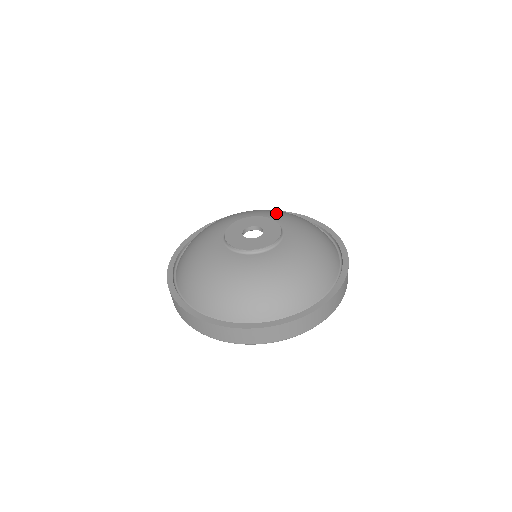
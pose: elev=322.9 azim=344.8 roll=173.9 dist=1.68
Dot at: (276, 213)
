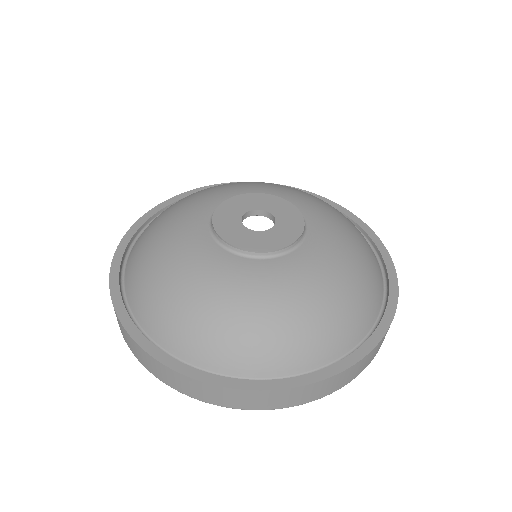
Dot at: (224, 188)
